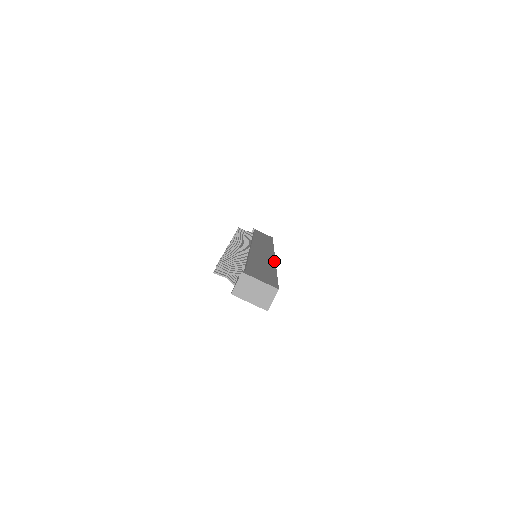
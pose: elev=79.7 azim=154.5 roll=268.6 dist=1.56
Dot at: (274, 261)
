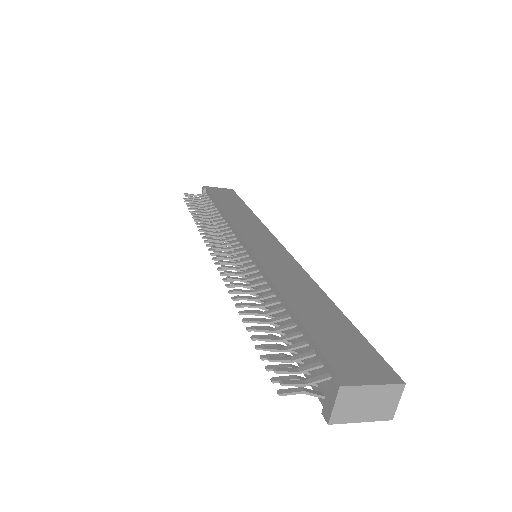
Dot at: (301, 268)
